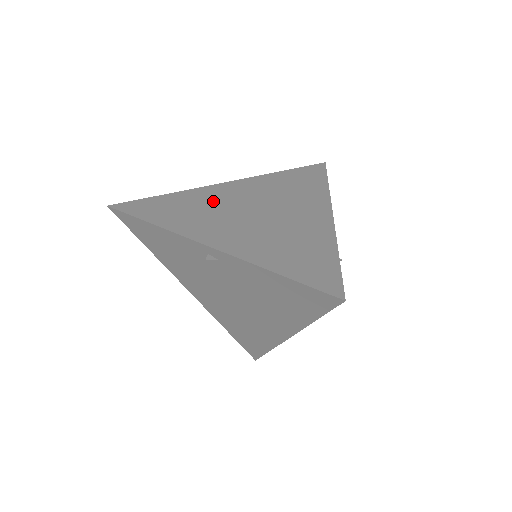
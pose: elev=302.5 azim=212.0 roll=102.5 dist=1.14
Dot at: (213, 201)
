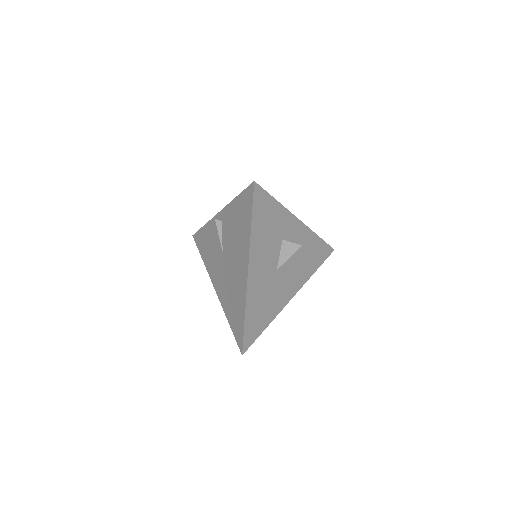
Dot at: occluded
